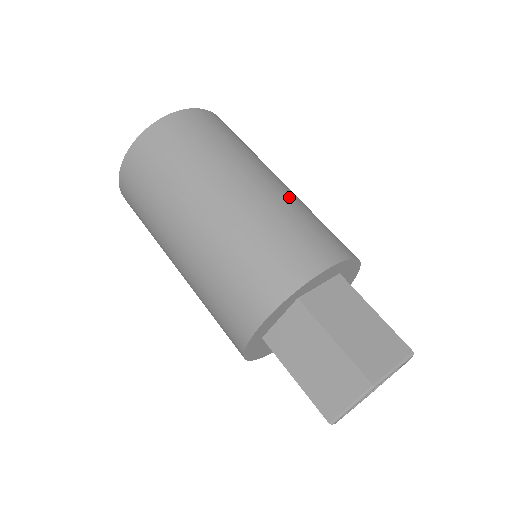
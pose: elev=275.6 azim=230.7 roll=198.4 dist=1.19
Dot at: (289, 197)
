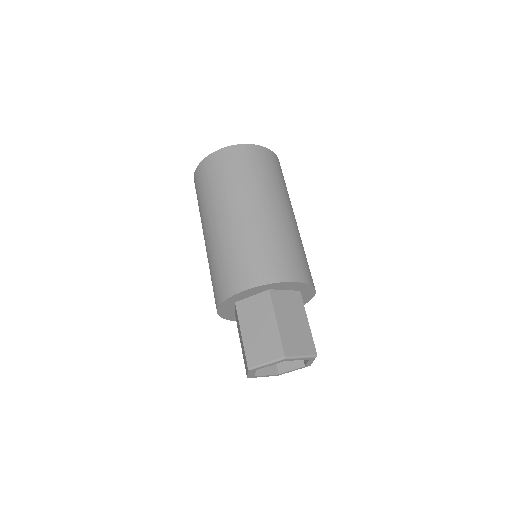
Dot at: (295, 232)
